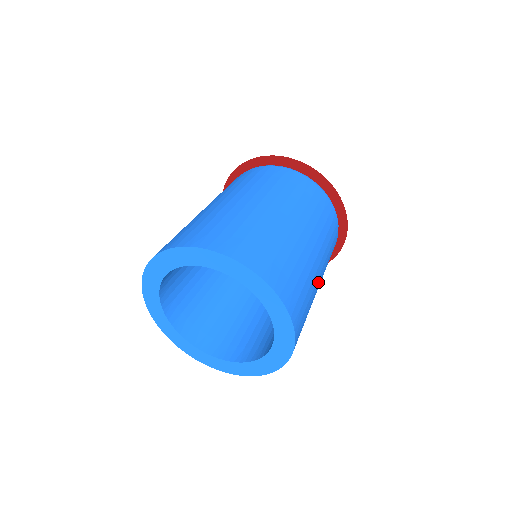
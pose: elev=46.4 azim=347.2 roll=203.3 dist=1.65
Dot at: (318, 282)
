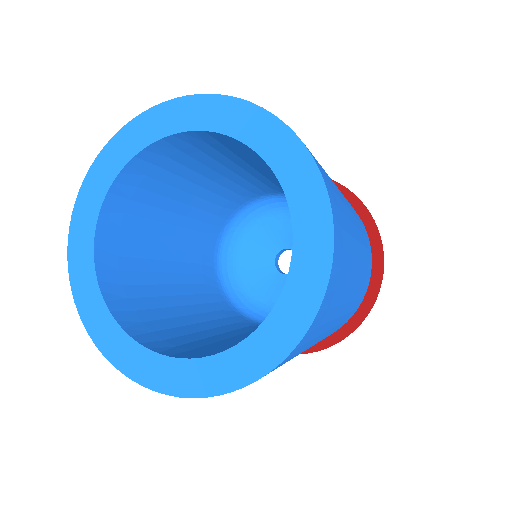
Dot at: occluded
